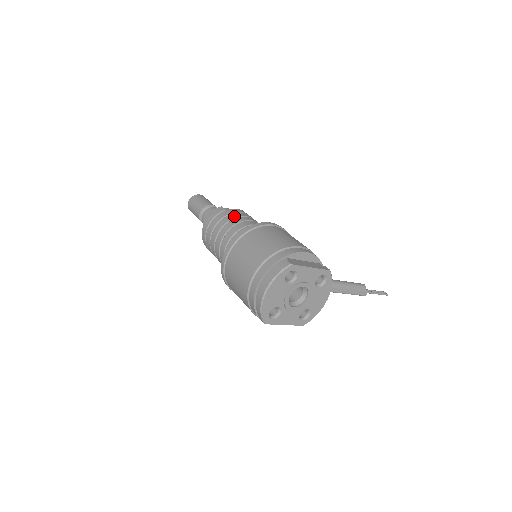
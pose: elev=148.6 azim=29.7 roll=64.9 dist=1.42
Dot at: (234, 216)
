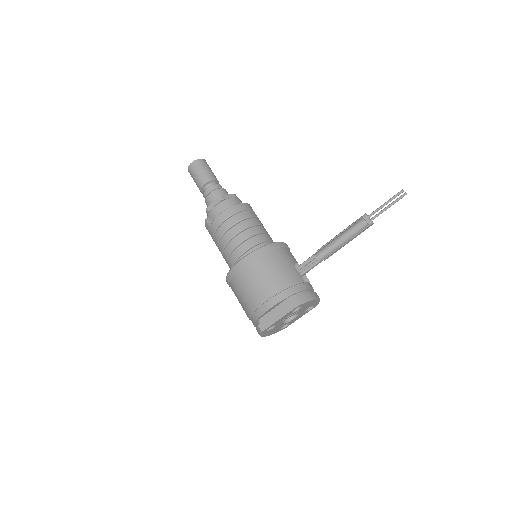
Dot at: (217, 238)
